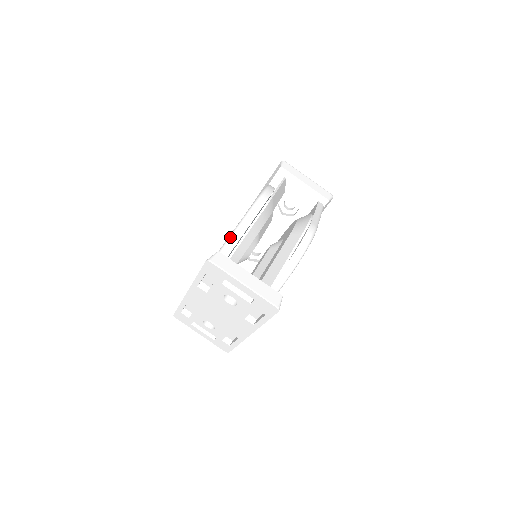
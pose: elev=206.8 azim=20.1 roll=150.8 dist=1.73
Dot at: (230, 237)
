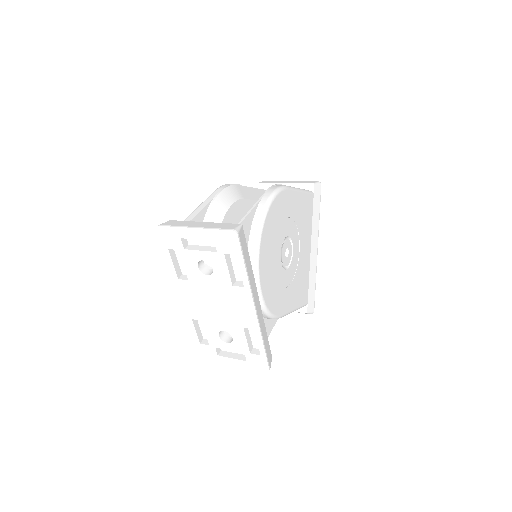
Dot at: occluded
